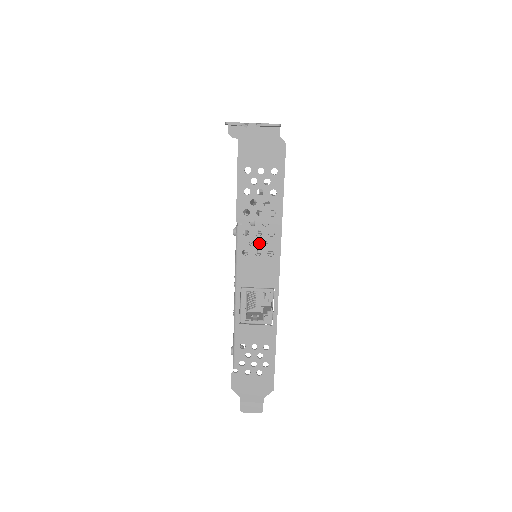
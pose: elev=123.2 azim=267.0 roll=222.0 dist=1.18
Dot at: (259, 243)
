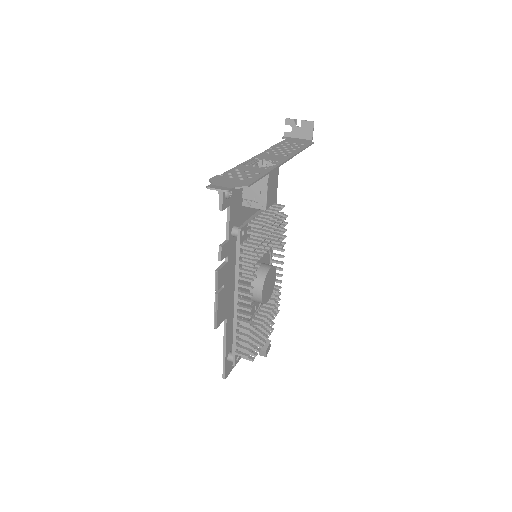
Dot at: (280, 153)
